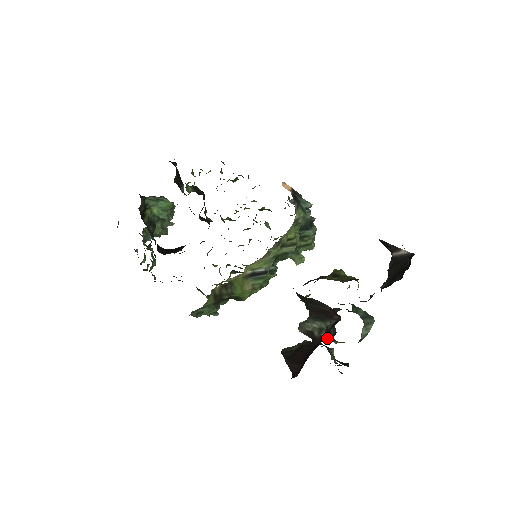
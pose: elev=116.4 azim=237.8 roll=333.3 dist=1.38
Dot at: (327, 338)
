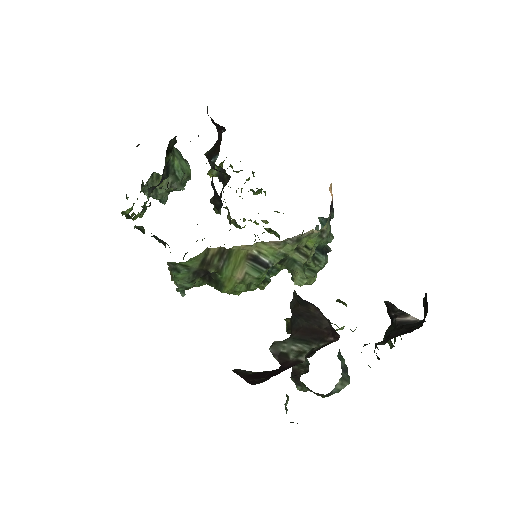
Dot at: occluded
